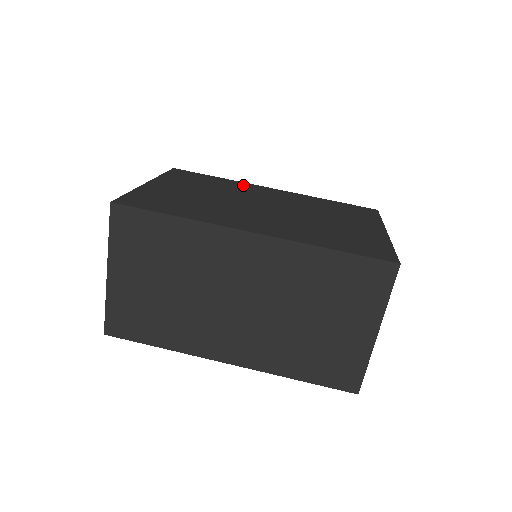
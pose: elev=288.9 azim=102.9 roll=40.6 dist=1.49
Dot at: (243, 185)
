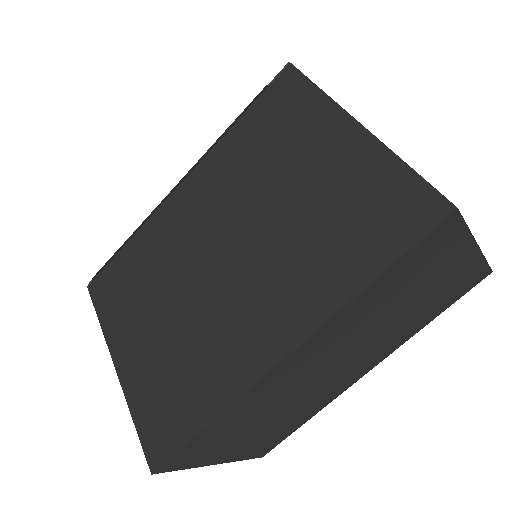
Dot at: (158, 227)
